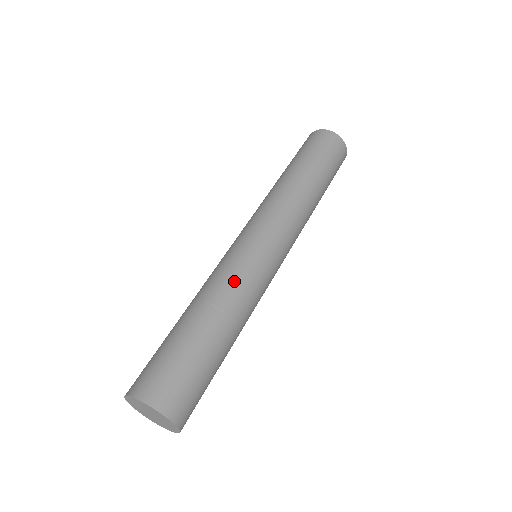
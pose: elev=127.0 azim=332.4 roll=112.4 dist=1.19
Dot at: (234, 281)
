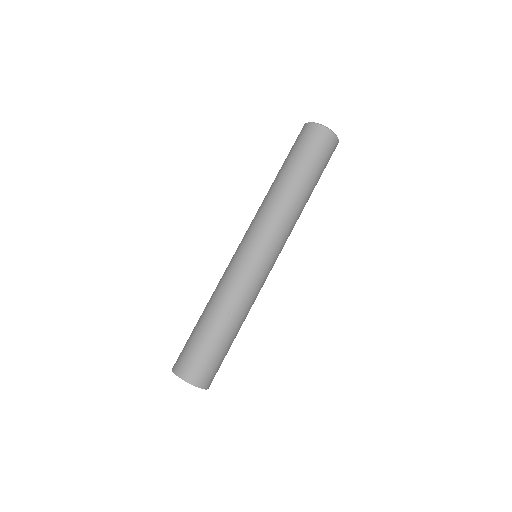
Dot at: (236, 289)
